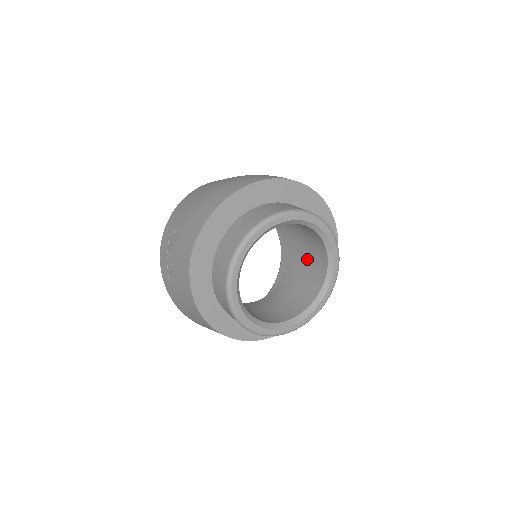
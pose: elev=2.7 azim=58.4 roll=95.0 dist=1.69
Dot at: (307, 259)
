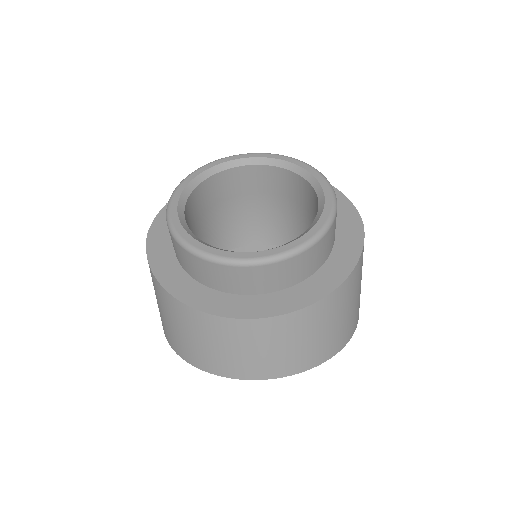
Dot at: occluded
